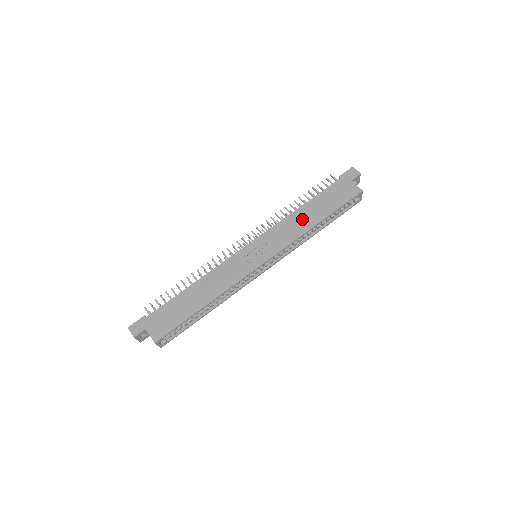
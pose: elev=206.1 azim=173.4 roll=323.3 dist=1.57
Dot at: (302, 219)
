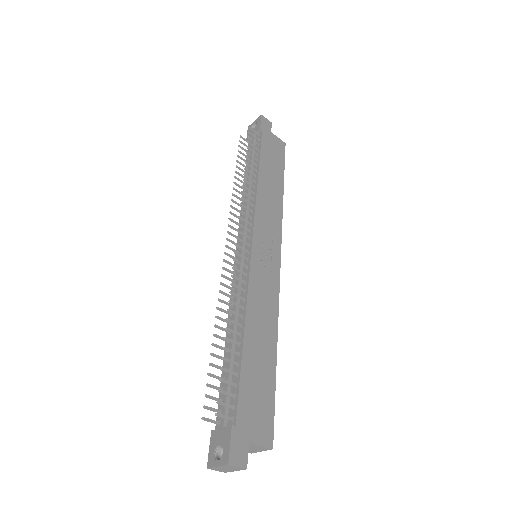
Dot at: (270, 190)
